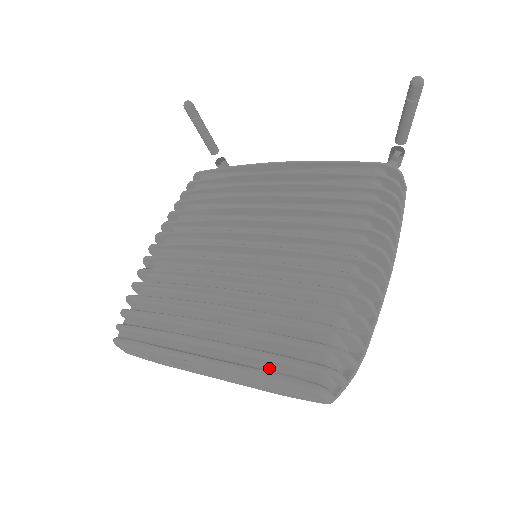
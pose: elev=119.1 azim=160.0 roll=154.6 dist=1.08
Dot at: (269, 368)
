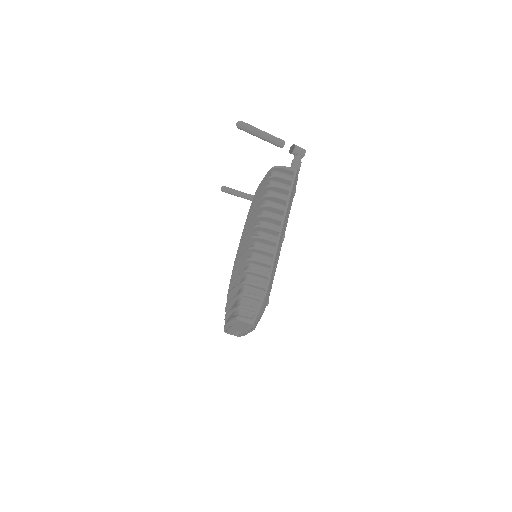
Dot at: (232, 316)
